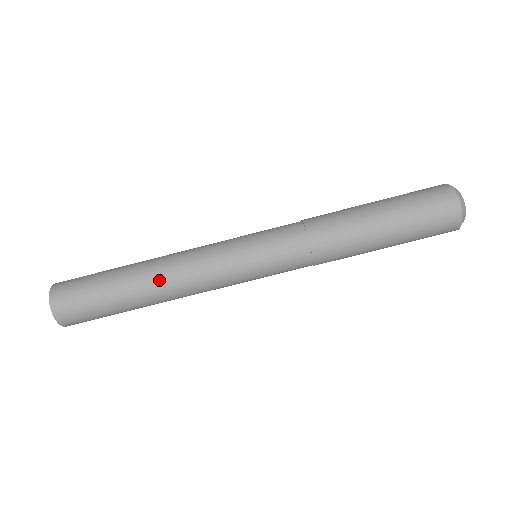
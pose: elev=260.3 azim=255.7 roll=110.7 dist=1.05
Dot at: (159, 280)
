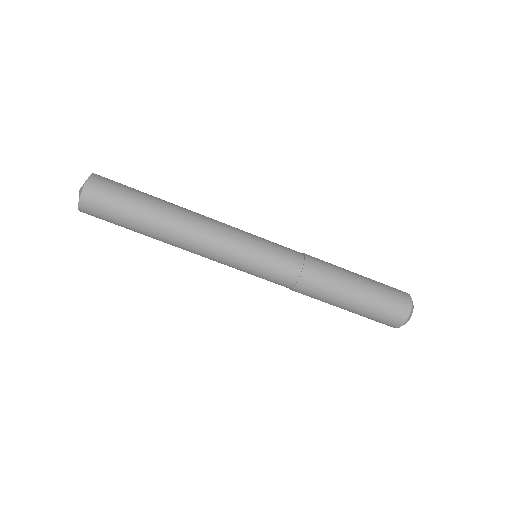
Dot at: (174, 244)
